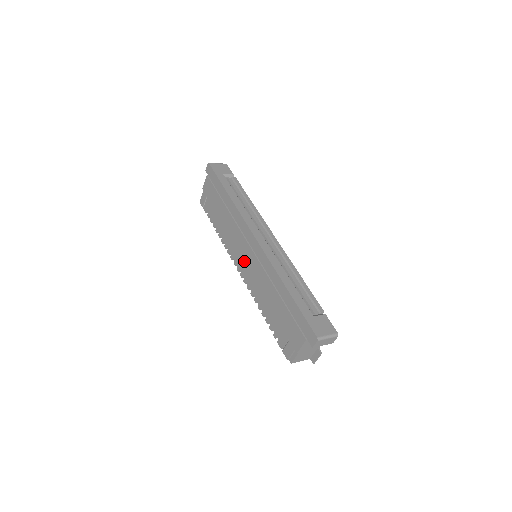
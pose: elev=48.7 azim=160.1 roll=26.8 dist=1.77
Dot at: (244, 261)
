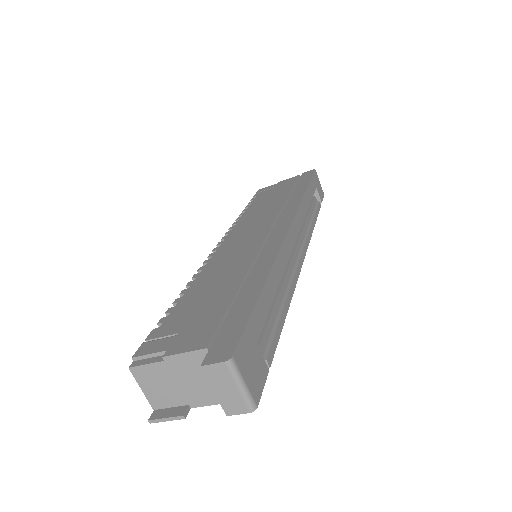
Dot at: (241, 238)
